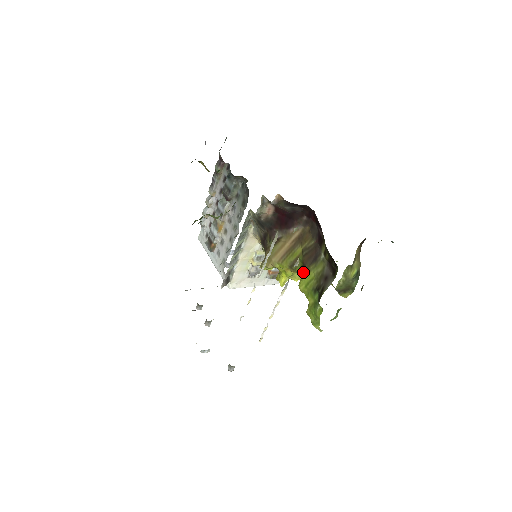
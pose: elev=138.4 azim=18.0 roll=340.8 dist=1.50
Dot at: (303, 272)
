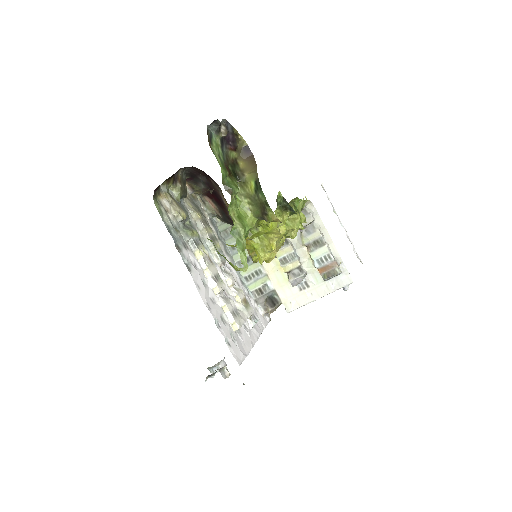
Dot at: occluded
